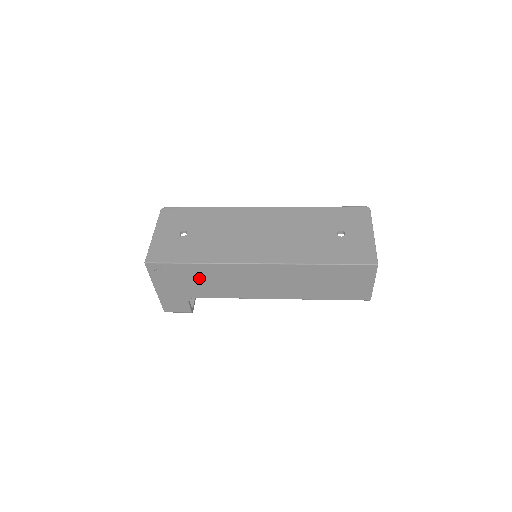
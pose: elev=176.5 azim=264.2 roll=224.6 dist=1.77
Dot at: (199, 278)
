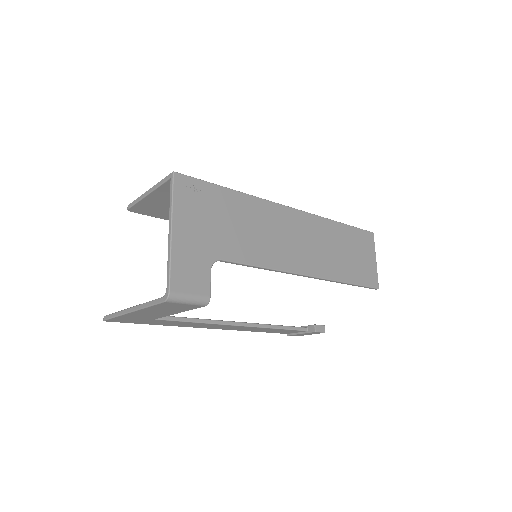
Dot at: (233, 218)
